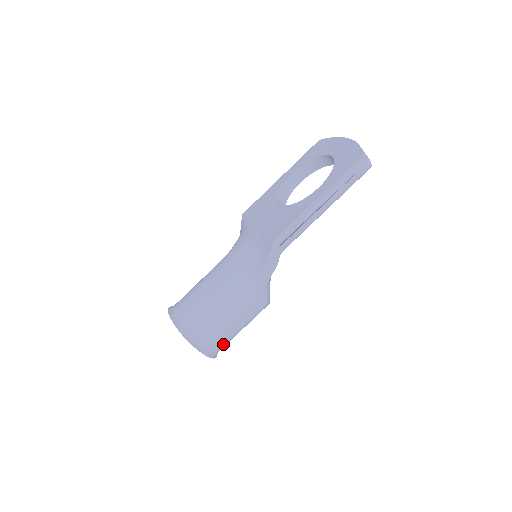
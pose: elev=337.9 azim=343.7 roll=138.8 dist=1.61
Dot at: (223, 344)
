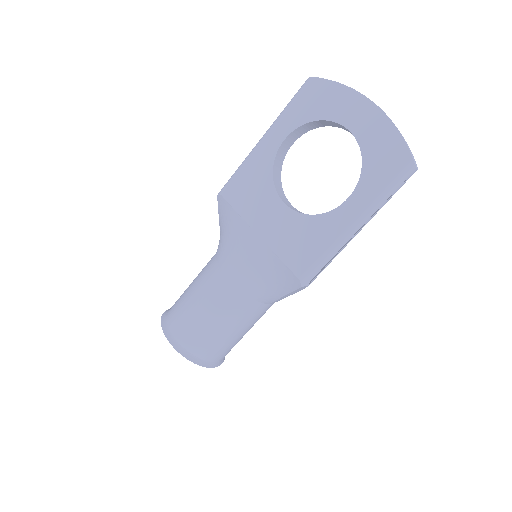
Dot at: occluded
